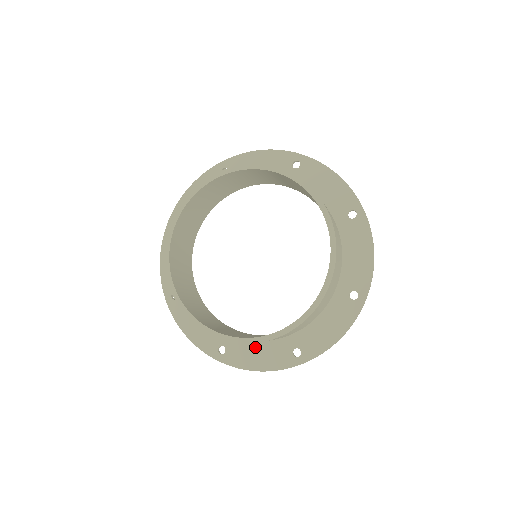
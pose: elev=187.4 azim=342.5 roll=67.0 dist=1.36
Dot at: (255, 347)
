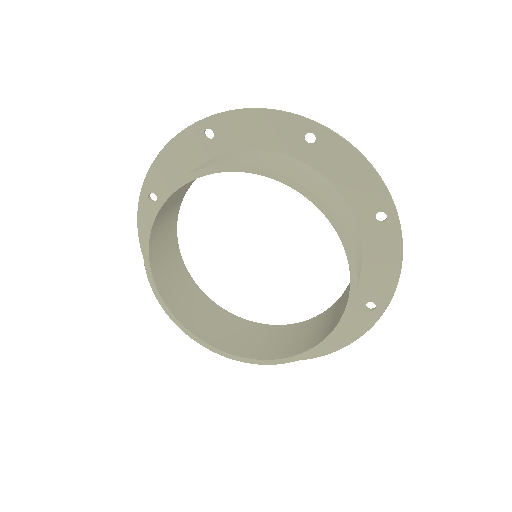
Dot at: occluded
